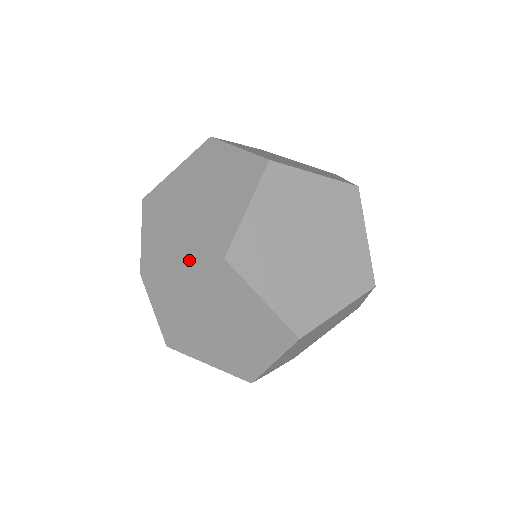
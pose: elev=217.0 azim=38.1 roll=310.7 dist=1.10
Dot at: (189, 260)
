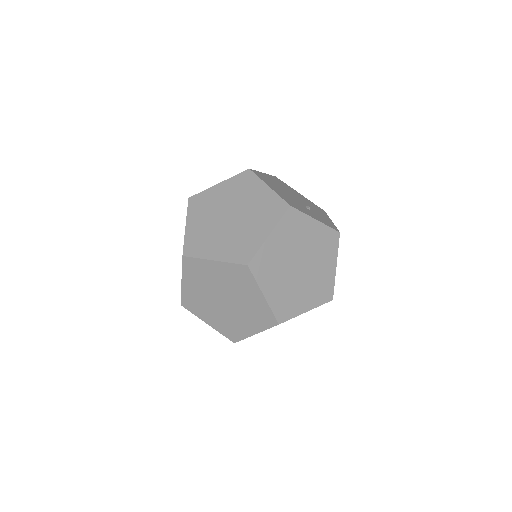
Dot at: (182, 274)
